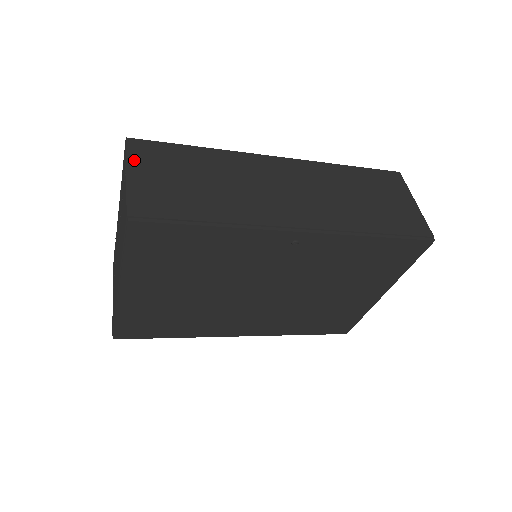
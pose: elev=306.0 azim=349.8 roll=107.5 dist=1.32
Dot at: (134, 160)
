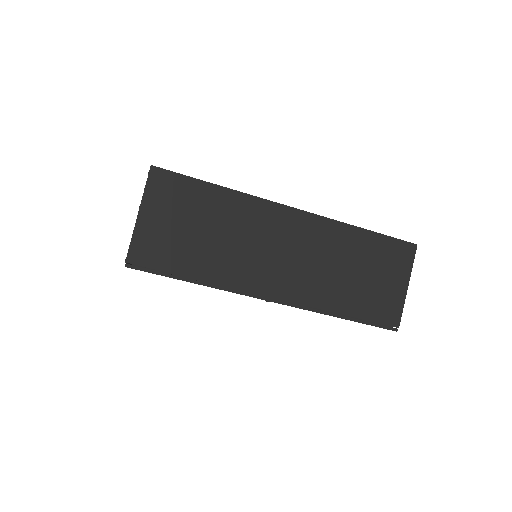
Dot at: (150, 197)
